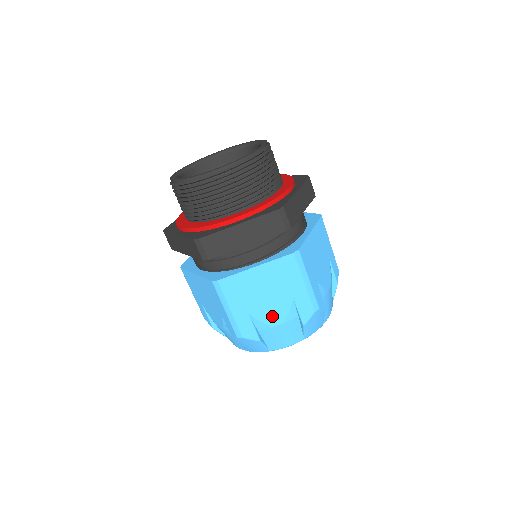
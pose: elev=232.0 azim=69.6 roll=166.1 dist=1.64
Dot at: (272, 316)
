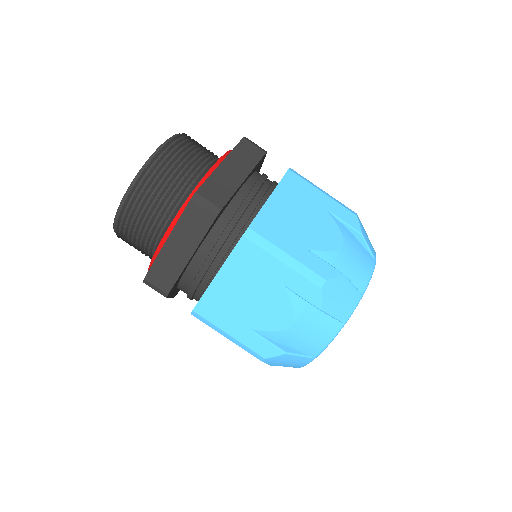
Dot at: (277, 318)
